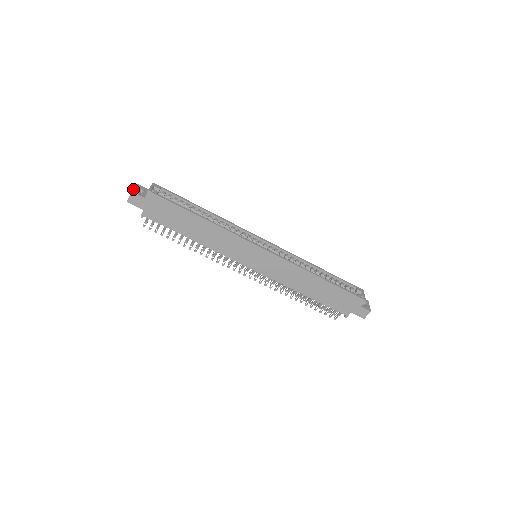
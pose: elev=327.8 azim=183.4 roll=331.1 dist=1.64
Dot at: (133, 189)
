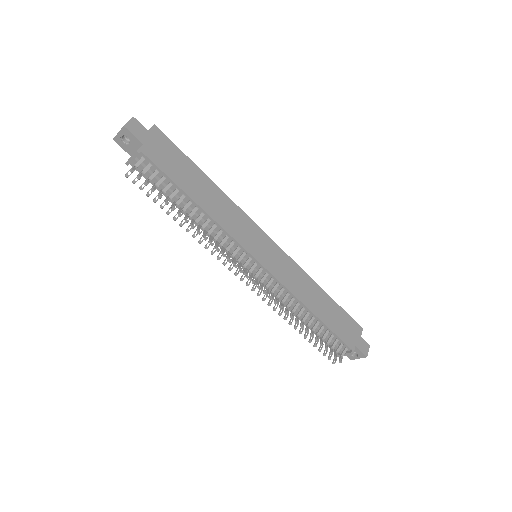
Dot at: occluded
